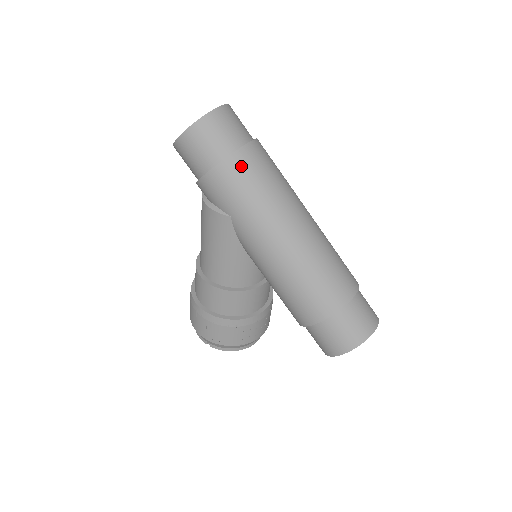
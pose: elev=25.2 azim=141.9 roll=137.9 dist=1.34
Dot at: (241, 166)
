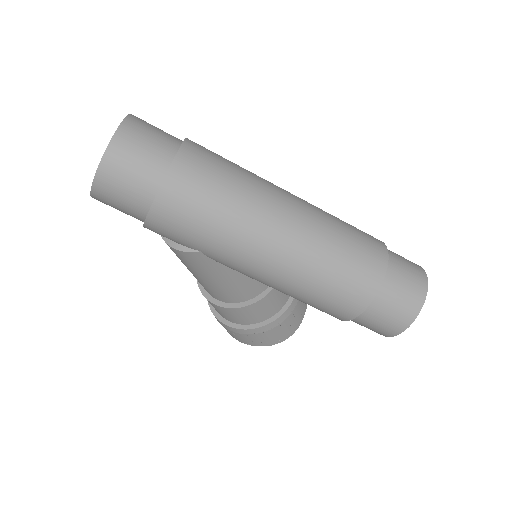
Dot at: (179, 197)
